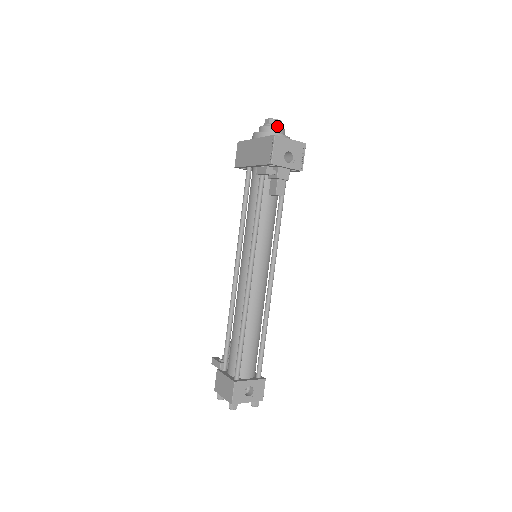
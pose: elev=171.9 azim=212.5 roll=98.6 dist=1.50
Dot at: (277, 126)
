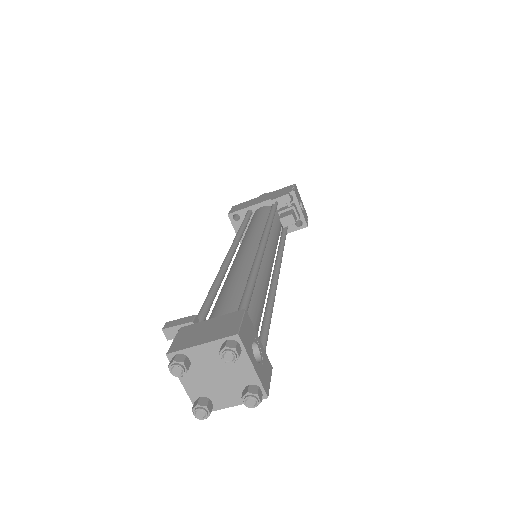
Dot at: occluded
